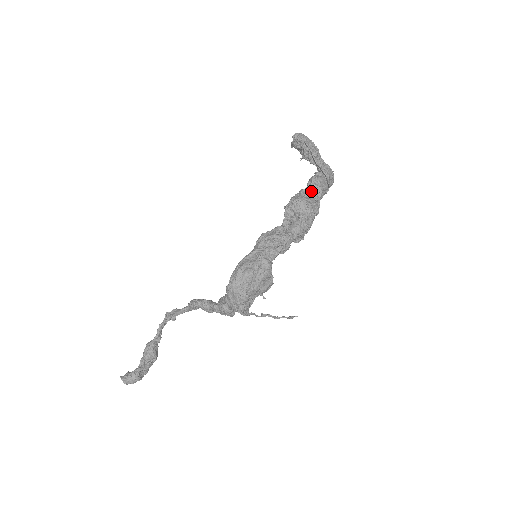
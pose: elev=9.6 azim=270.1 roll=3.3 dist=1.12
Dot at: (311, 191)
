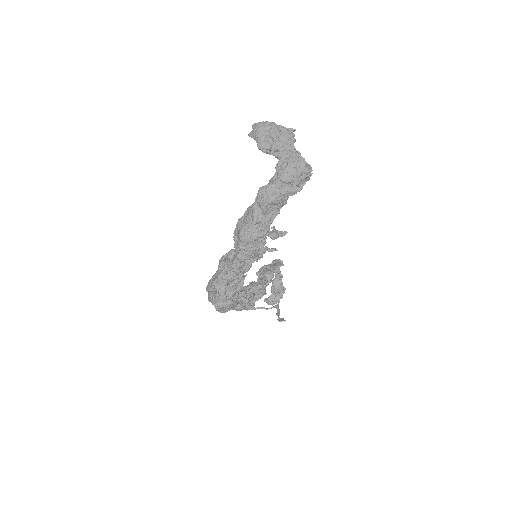
Dot at: (252, 211)
